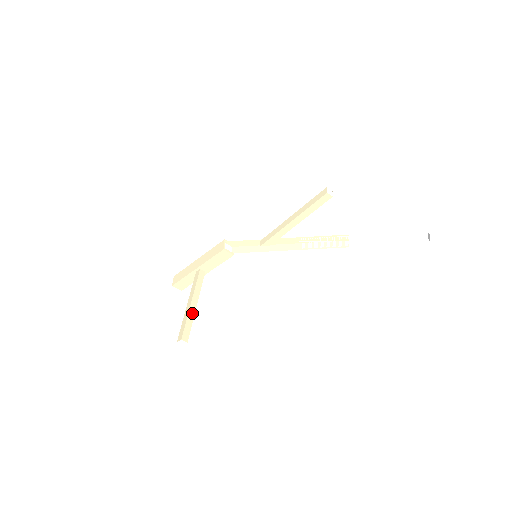
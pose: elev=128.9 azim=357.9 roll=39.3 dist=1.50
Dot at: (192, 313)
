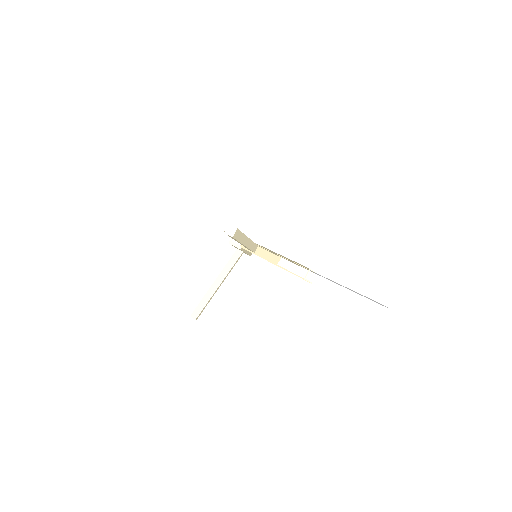
Dot at: (211, 293)
